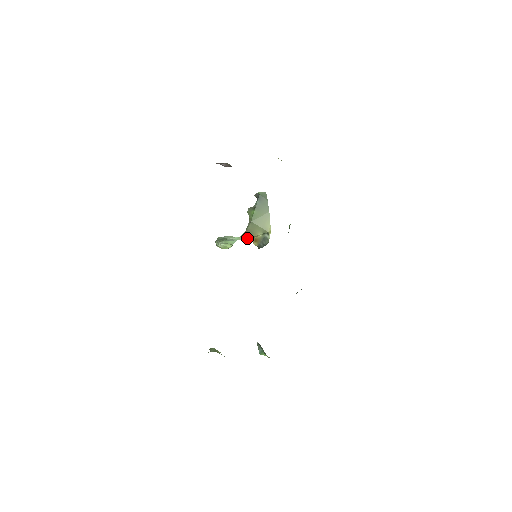
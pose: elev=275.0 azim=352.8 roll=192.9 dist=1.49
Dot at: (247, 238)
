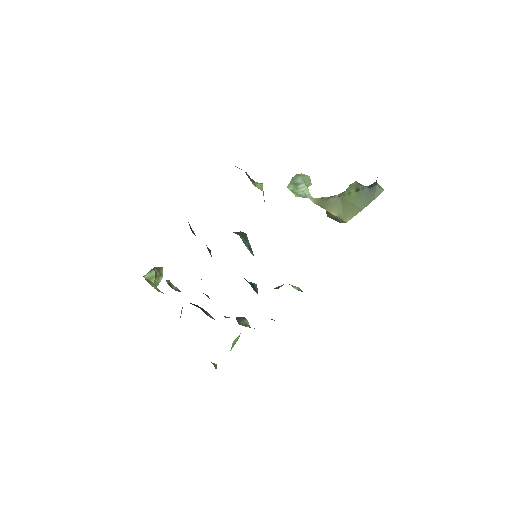
Dot at: (319, 205)
